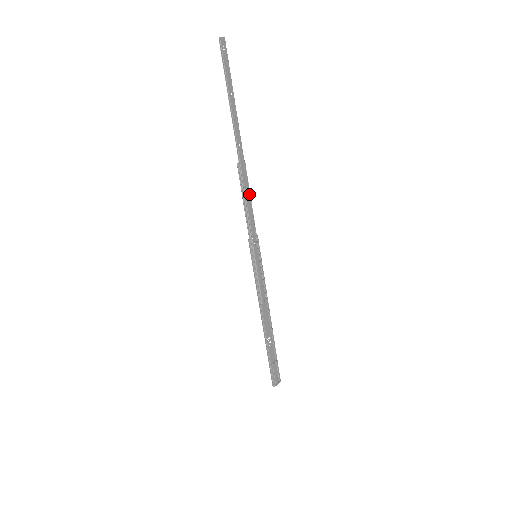
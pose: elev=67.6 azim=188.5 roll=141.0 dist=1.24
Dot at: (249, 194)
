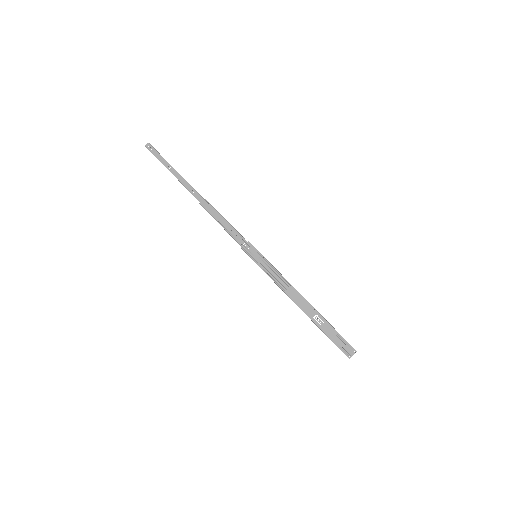
Dot at: (221, 217)
